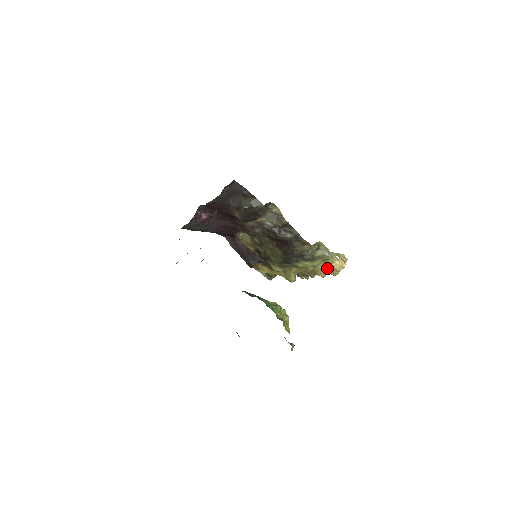
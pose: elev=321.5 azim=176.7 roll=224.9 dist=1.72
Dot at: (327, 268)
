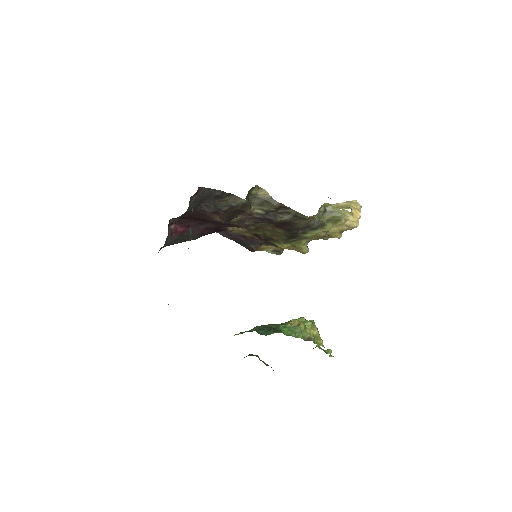
Dot at: (341, 228)
